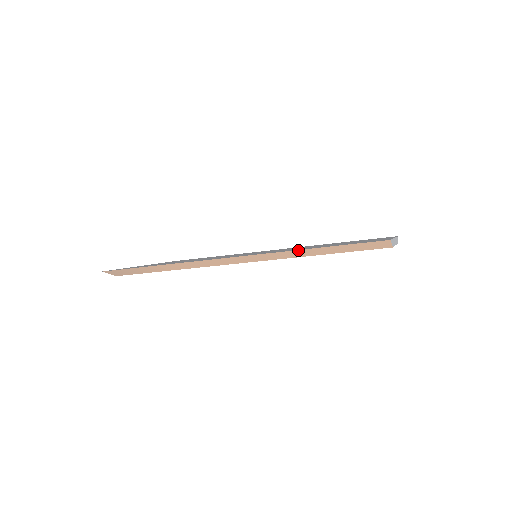
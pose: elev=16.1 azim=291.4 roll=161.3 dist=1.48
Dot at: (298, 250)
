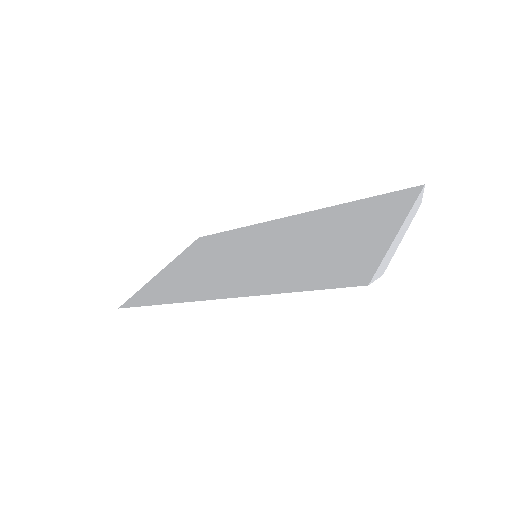
Dot at: (273, 293)
